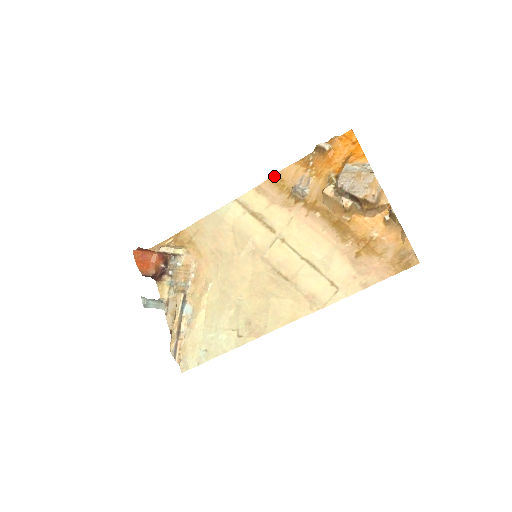
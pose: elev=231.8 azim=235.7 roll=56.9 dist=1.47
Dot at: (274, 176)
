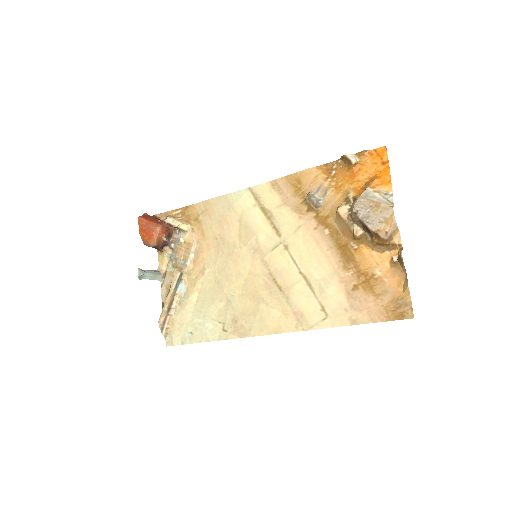
Dot at: (293, 175)
